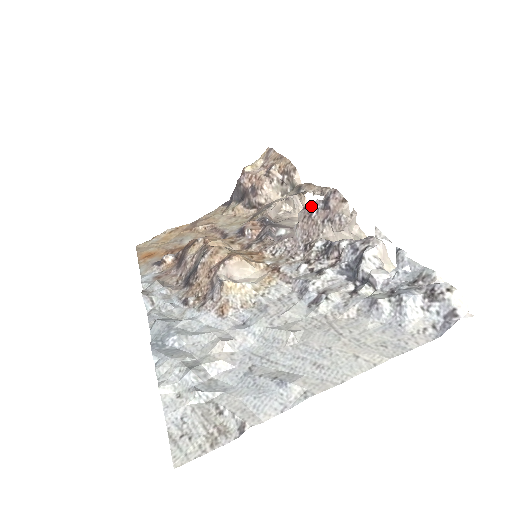
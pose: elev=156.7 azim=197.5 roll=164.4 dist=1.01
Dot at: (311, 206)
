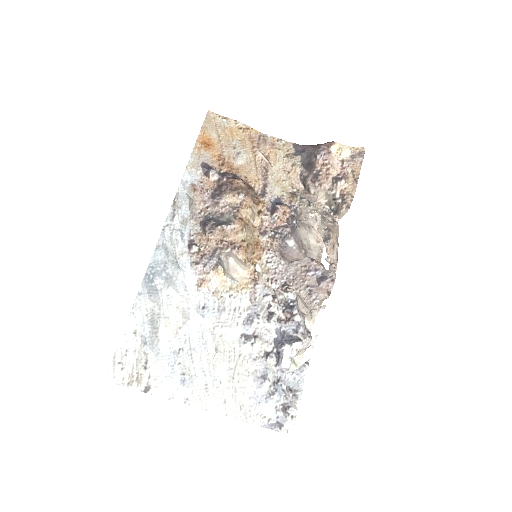
Dot at: (315, 266)
